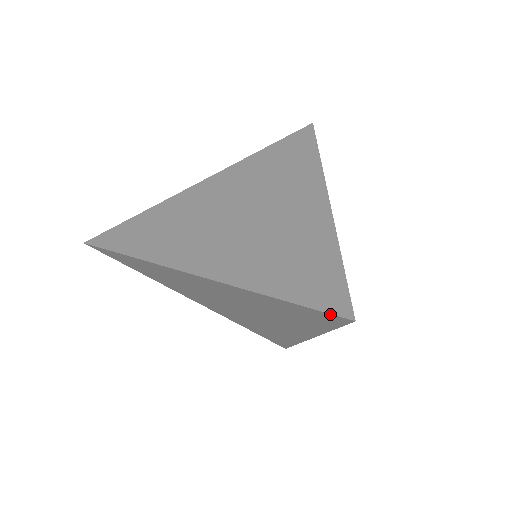
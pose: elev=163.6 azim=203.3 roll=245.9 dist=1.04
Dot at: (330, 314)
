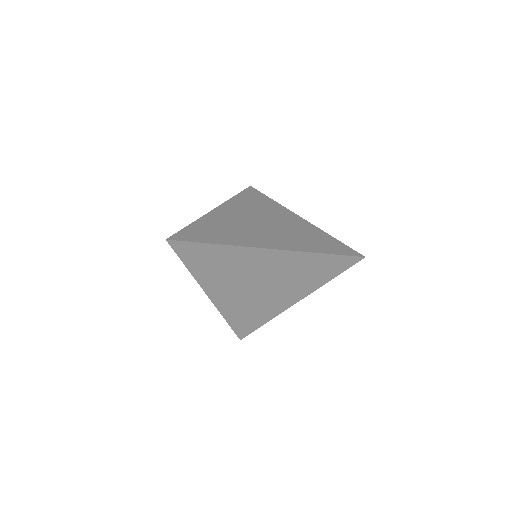
Dot at: (353, 256)
